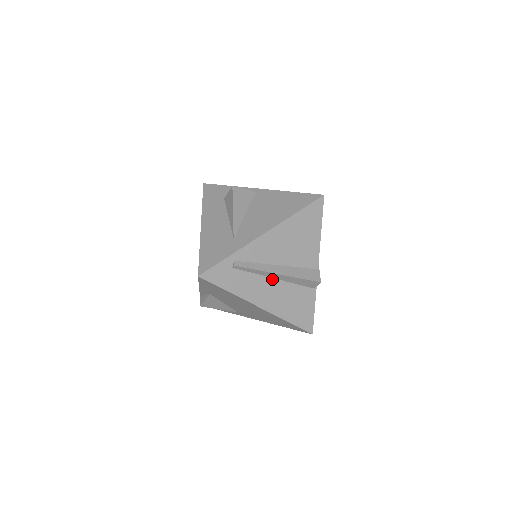
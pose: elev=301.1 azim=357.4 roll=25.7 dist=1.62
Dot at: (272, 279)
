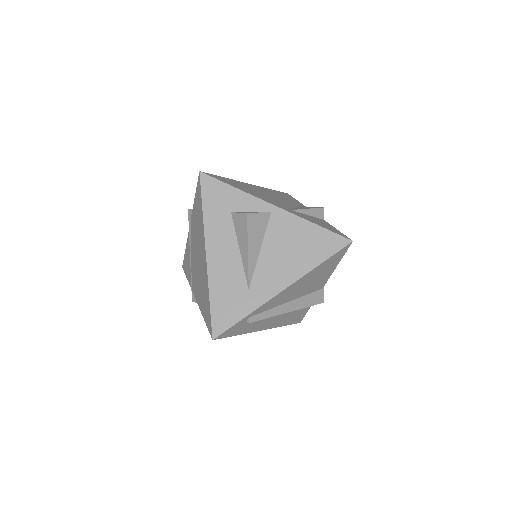
Dot at: occluded
